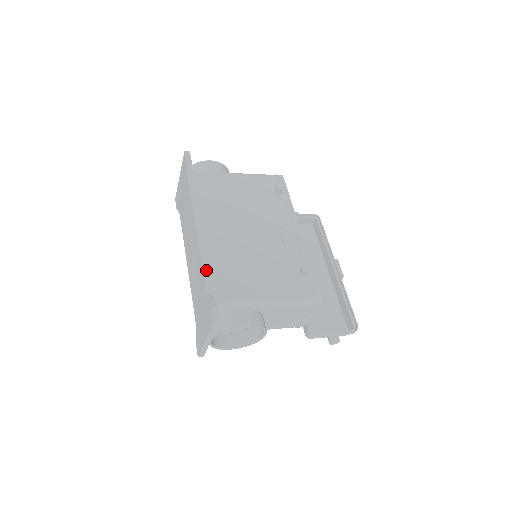
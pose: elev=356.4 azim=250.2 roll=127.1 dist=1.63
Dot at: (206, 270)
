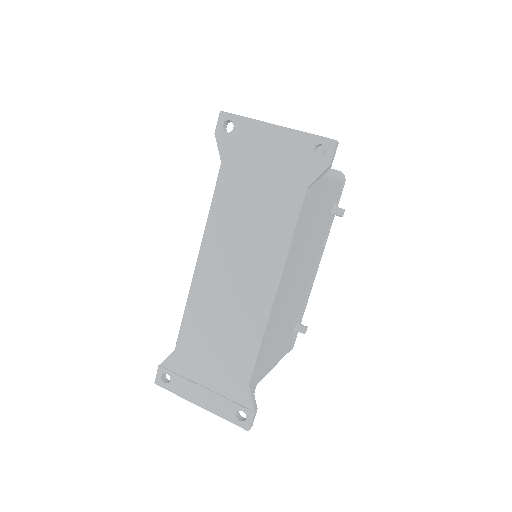
Dot at: (260, 352)
